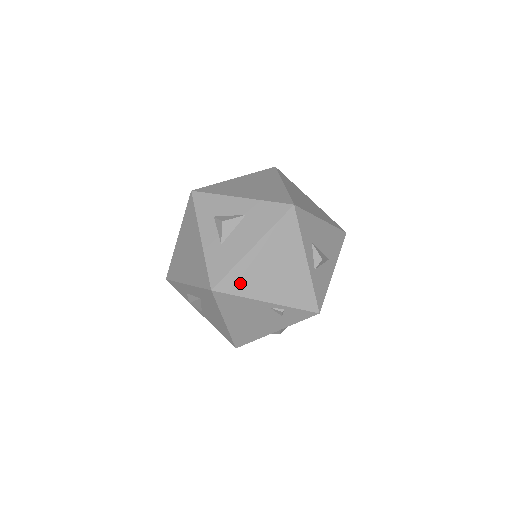
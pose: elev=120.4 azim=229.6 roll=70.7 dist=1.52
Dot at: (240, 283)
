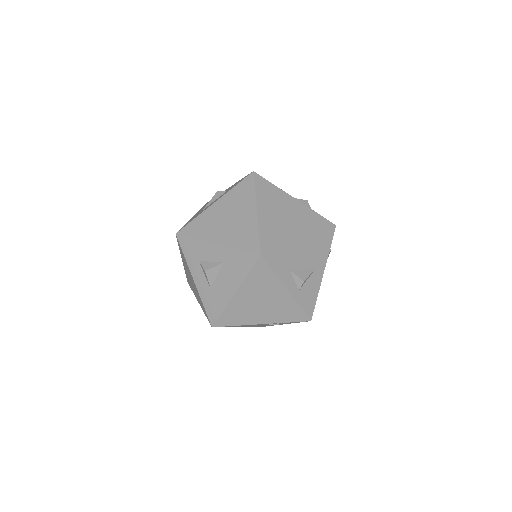
Dot at: (234, 318)
